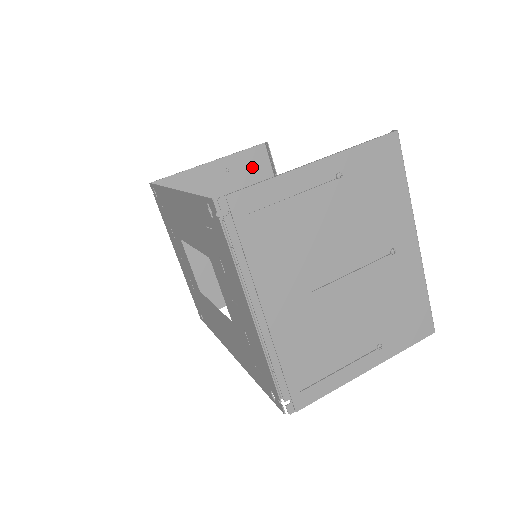
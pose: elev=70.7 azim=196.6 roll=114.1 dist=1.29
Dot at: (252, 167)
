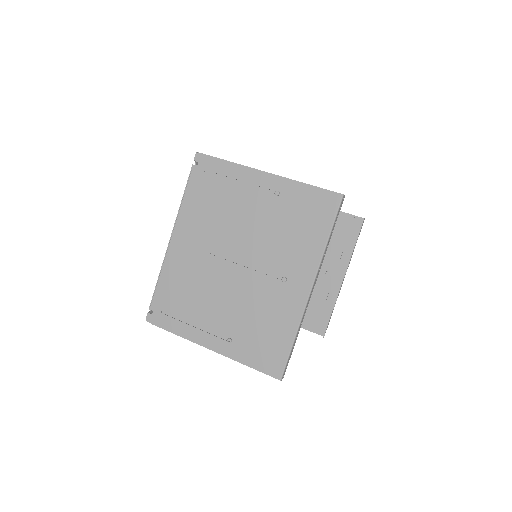
Dot at: (342, 228)
